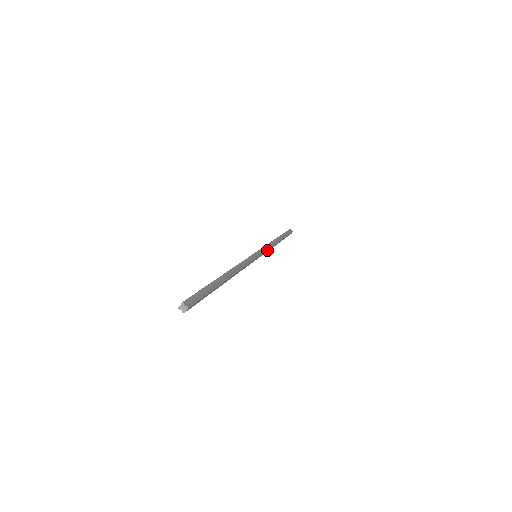
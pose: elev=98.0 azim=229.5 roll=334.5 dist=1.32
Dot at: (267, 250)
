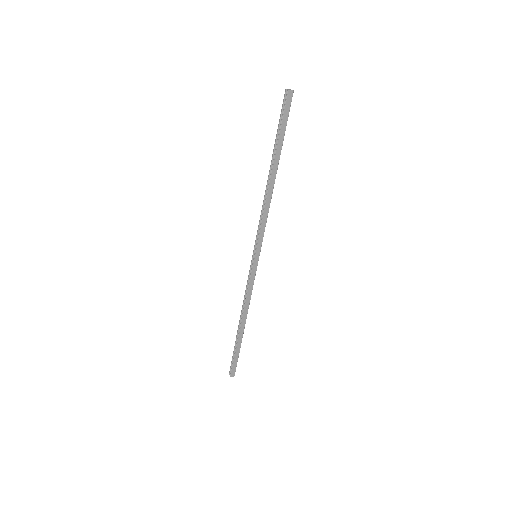
Dot at: (252, 284)
